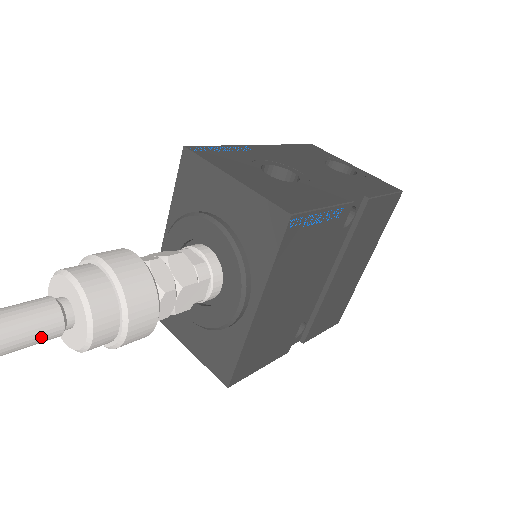
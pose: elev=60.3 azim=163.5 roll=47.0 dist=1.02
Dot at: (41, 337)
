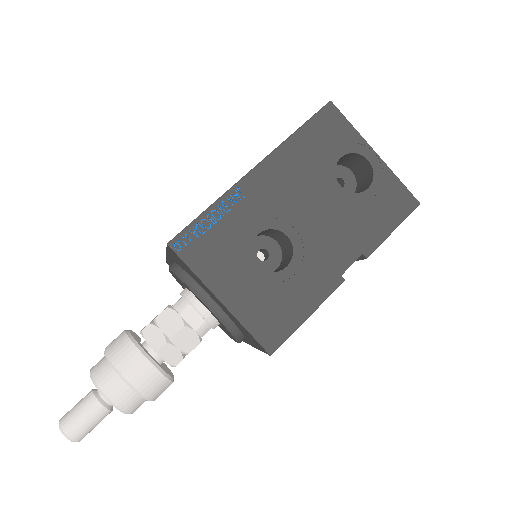
Dot at: (100, 421)
